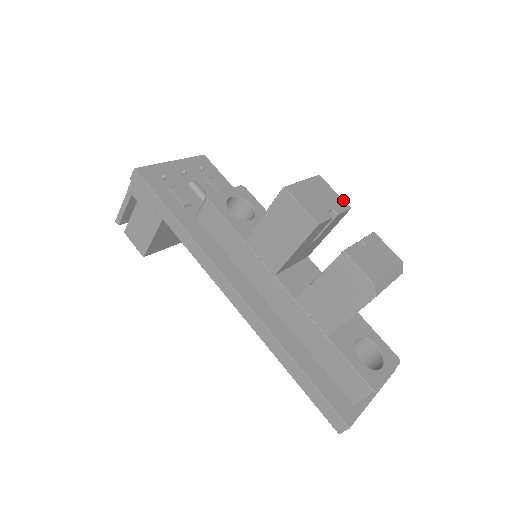
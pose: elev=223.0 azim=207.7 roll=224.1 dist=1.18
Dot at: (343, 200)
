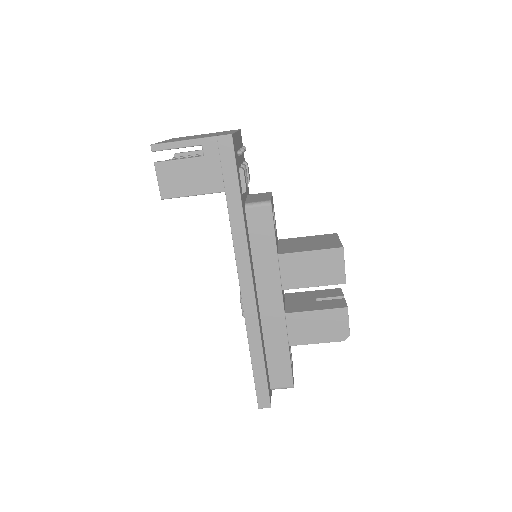
Dot at: occluded
